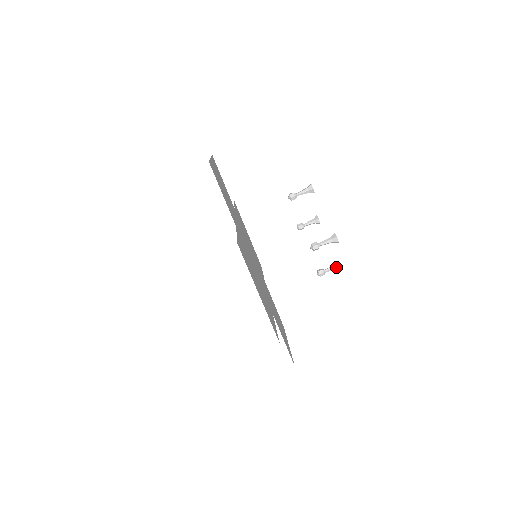
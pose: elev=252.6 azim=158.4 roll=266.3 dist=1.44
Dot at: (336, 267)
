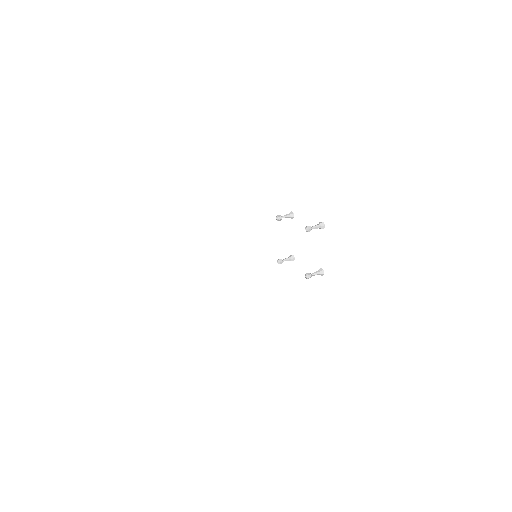
Dot at: (291, 260)
